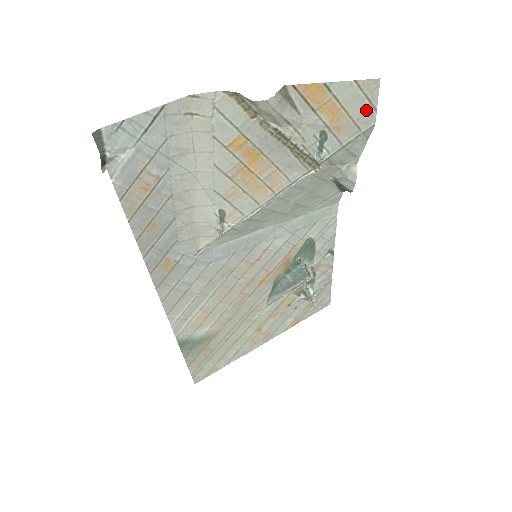
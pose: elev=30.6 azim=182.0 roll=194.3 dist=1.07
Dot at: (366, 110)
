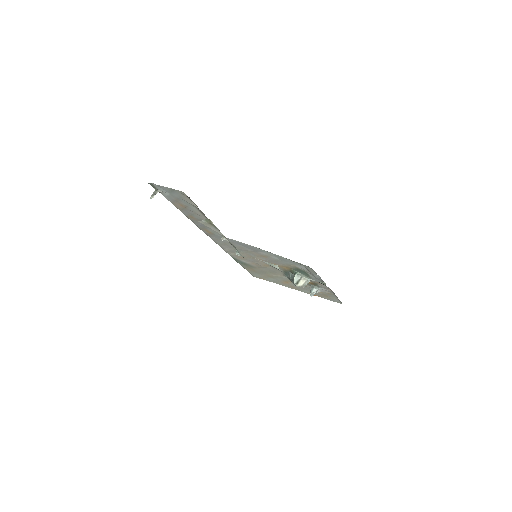
Dot at: occluded
